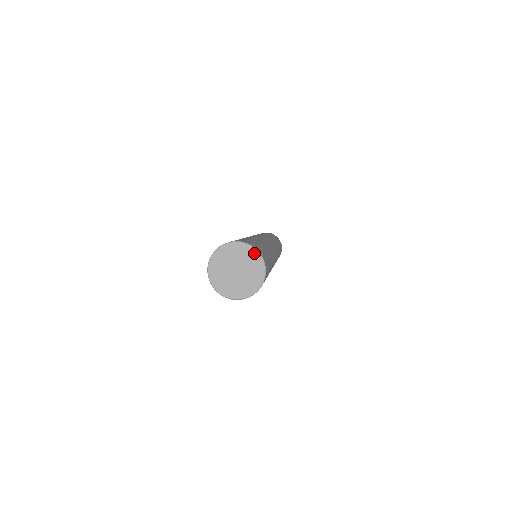
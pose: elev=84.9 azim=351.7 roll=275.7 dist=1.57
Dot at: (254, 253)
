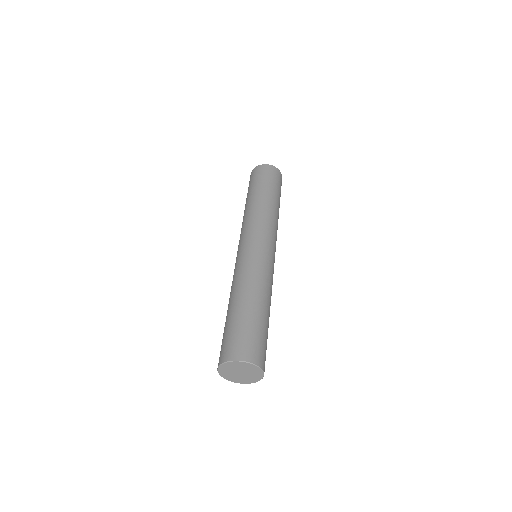
Dot at: (260, 377)
